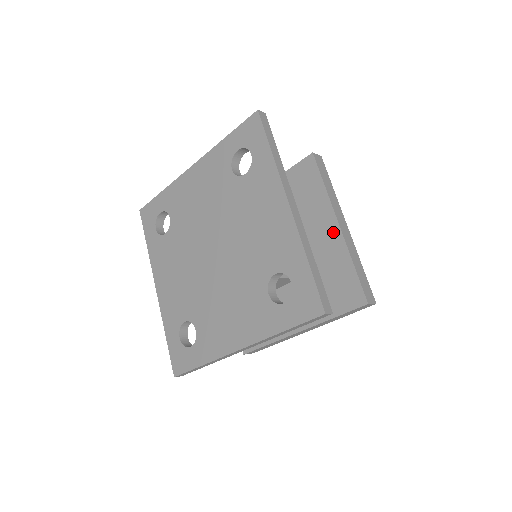
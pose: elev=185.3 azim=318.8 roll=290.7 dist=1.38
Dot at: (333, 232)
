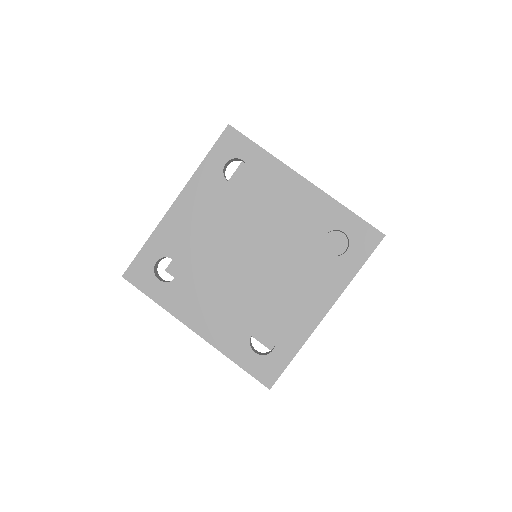
Dot at: occluded
